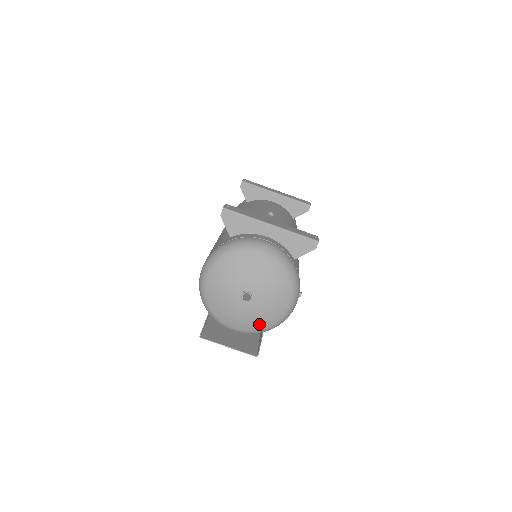
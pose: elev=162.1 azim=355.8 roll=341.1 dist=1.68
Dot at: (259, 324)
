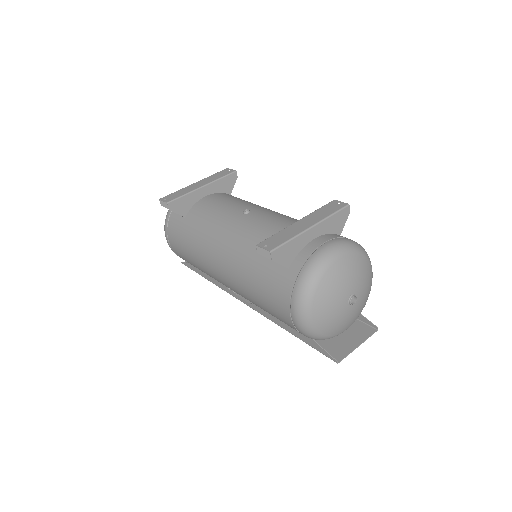
Dot at: (362, 308)
